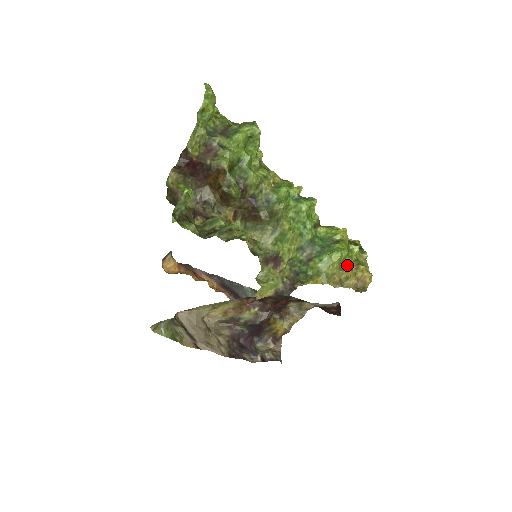
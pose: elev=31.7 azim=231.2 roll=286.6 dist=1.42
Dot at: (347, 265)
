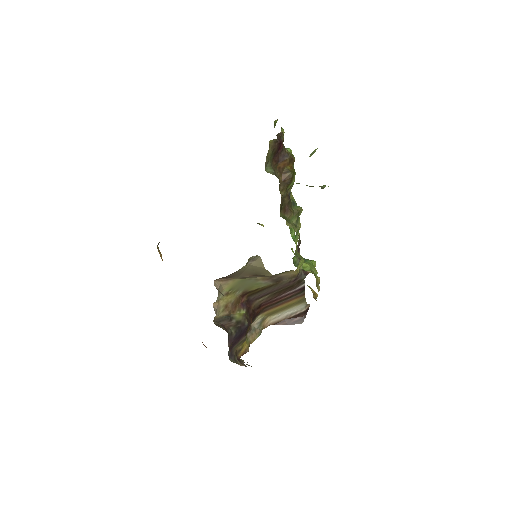
Dot at: occluded
